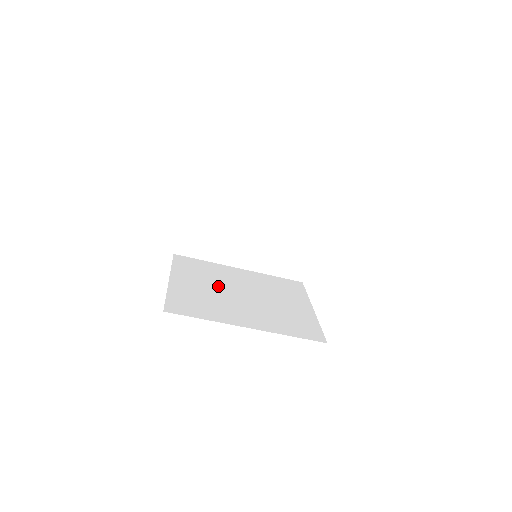
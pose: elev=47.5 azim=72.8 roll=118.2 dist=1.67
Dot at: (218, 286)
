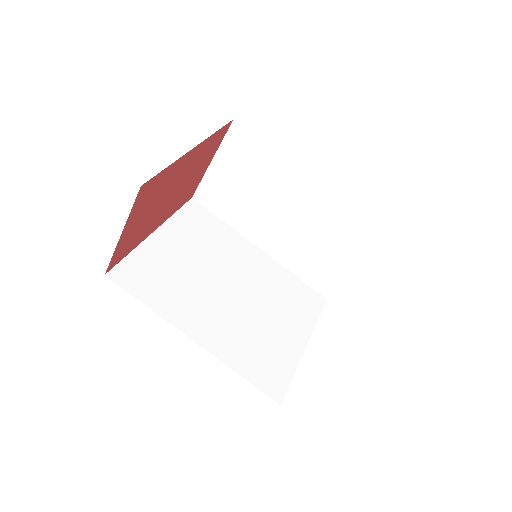
Dot at: (208, 264)
